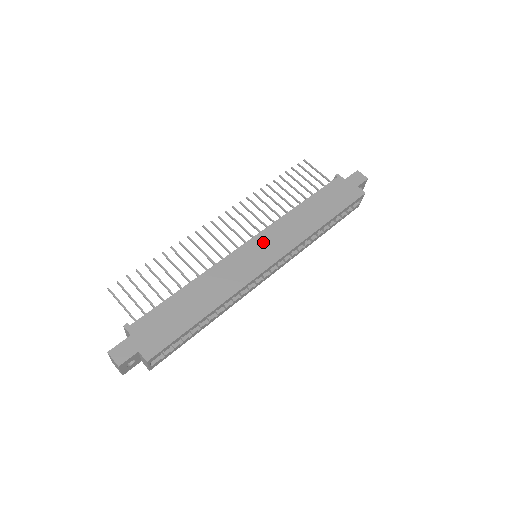
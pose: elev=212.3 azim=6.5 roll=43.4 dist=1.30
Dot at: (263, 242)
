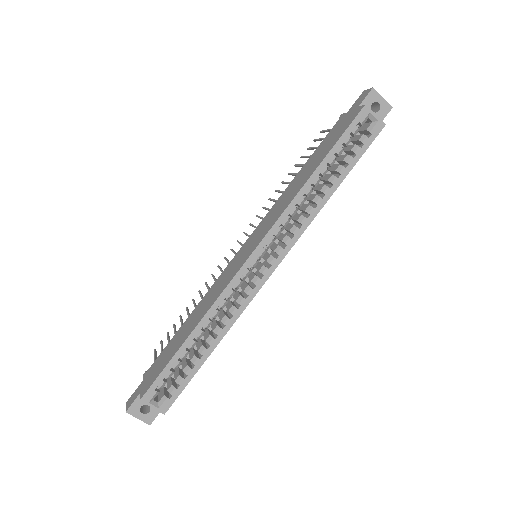
Dot at: (253, 237)
